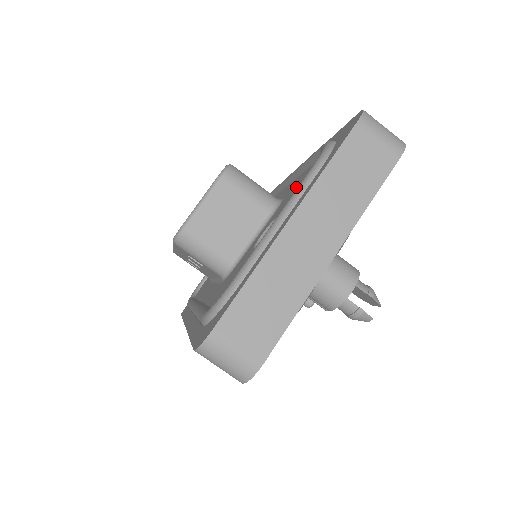
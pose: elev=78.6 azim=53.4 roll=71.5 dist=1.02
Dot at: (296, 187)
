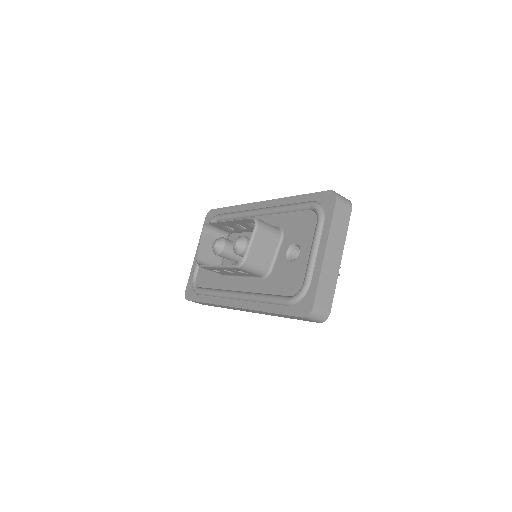
Dot at: (297, 225)
